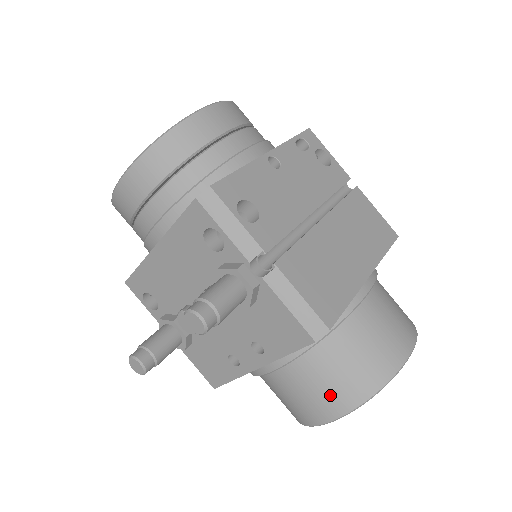
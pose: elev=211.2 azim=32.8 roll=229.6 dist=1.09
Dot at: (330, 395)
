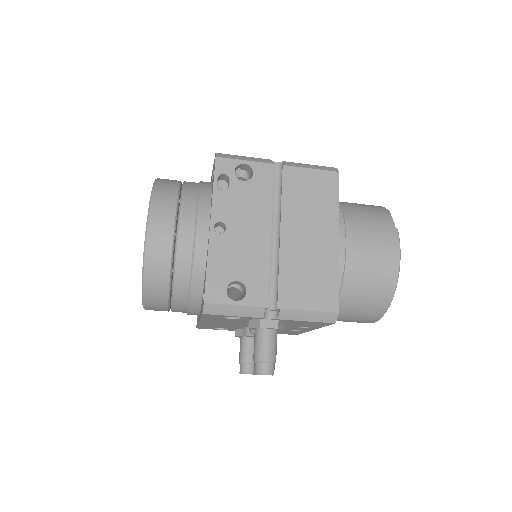
Dot at: (366, 314)
